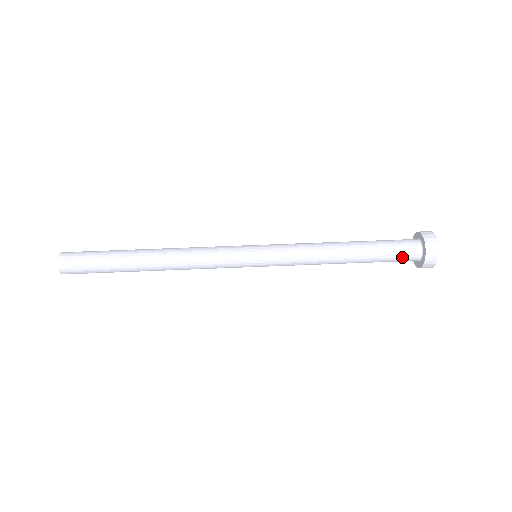
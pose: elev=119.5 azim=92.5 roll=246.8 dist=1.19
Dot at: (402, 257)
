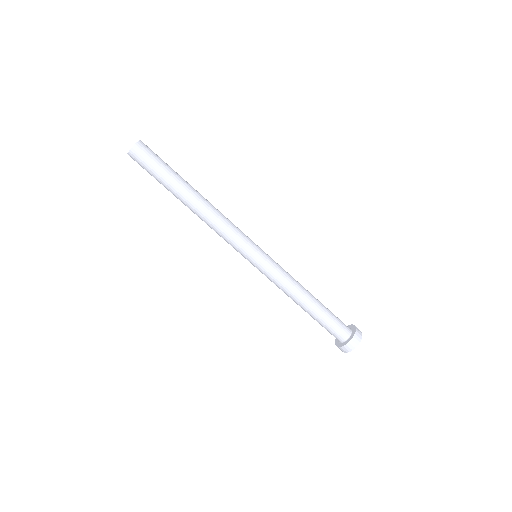
Dot at: (332, 333)
